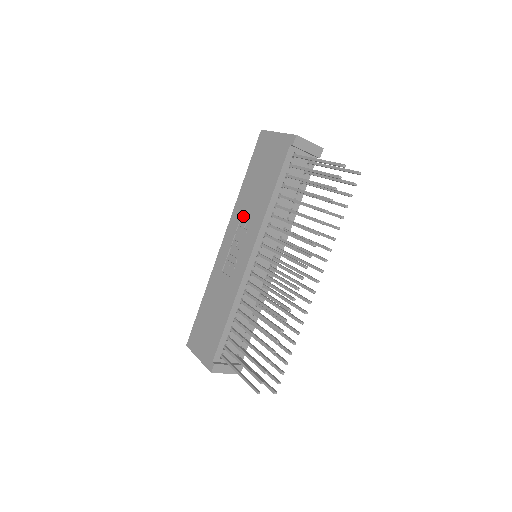
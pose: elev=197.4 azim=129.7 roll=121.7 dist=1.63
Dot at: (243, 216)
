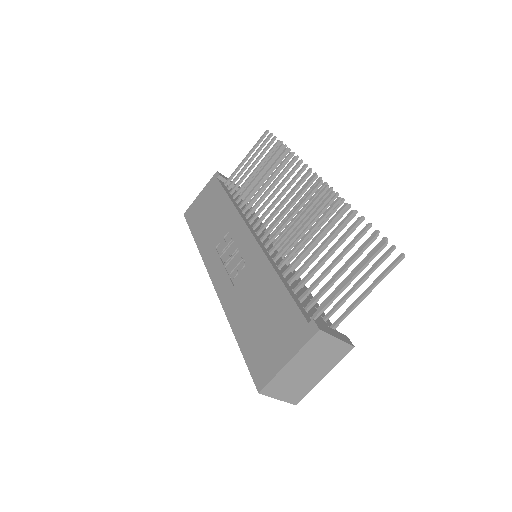
Dot at: (216, 242)
